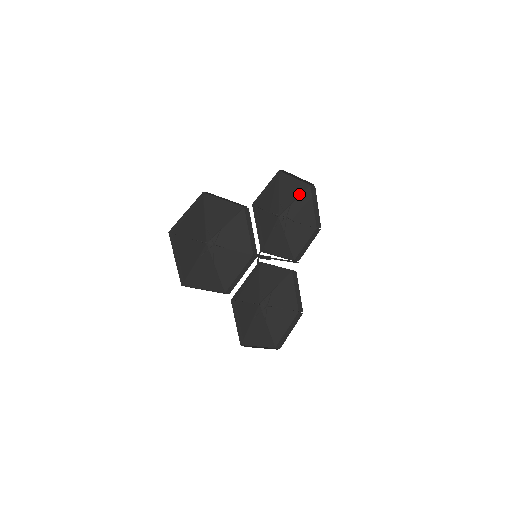
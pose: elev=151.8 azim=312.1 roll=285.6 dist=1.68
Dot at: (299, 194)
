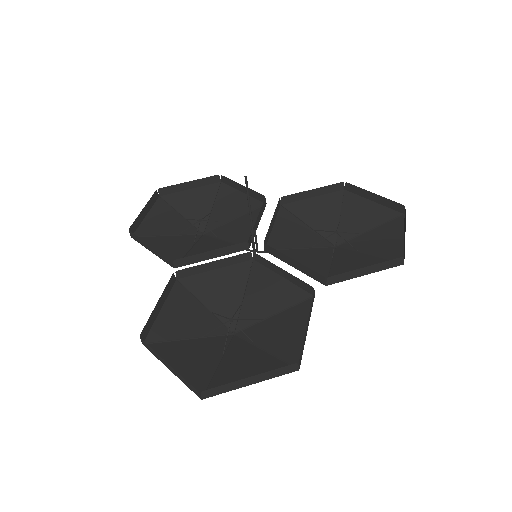
Dot at: (381, 224)
